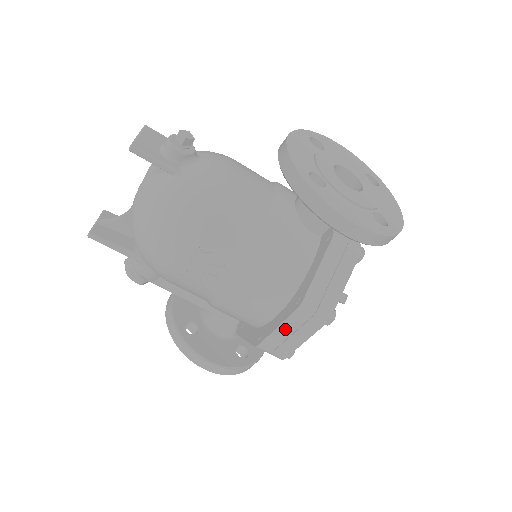
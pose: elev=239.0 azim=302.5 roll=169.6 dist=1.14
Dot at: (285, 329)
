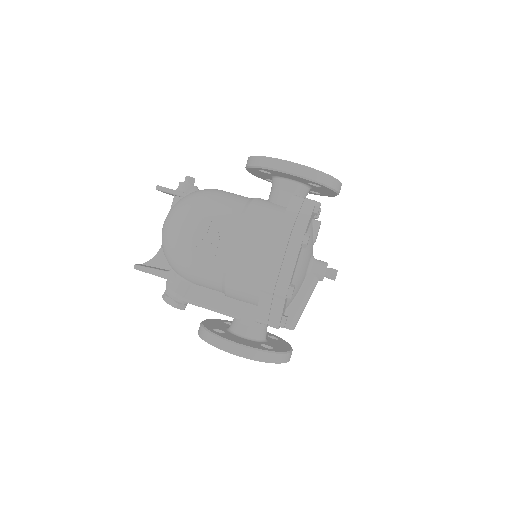
Dot at: (276, 257)
